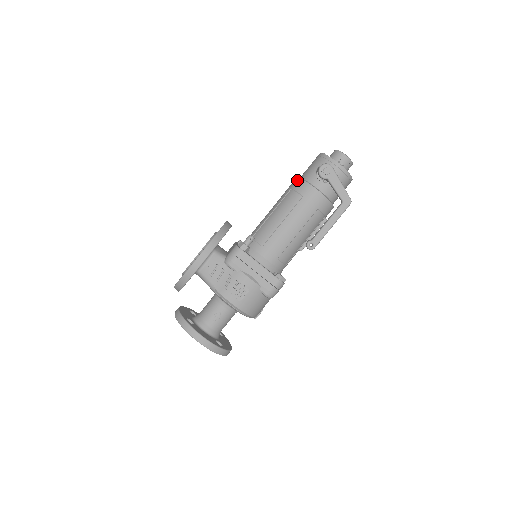
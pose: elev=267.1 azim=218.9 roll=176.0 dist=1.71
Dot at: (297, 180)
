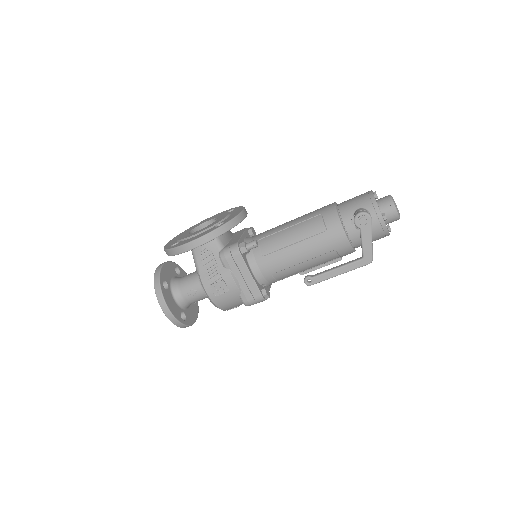
Dot at: (332, 208)
